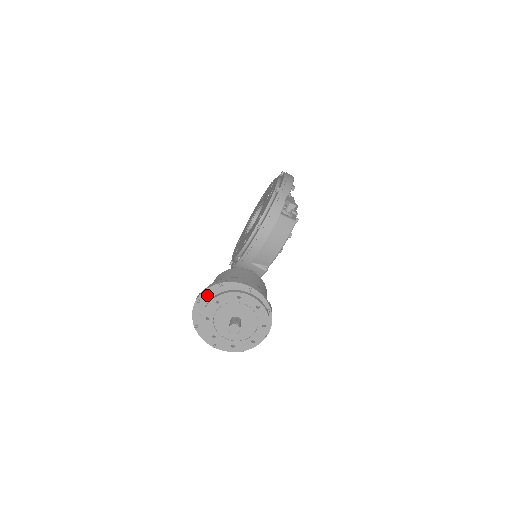
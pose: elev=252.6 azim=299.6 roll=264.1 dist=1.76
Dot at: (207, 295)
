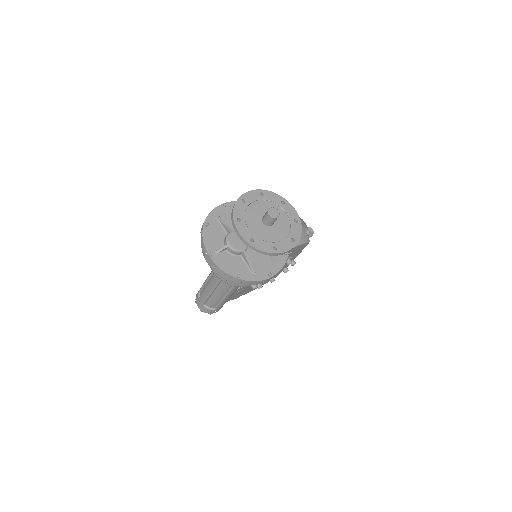
Dot at: occluded
